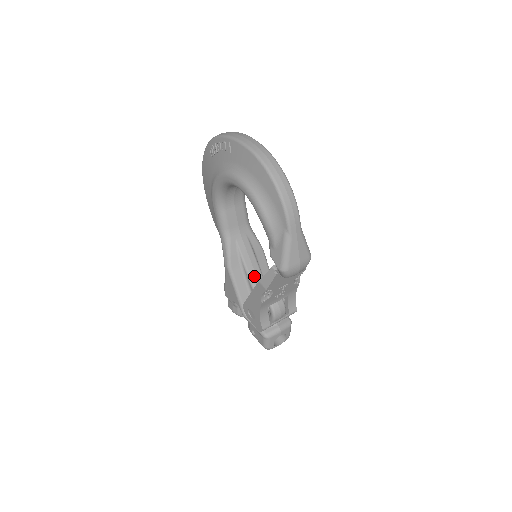
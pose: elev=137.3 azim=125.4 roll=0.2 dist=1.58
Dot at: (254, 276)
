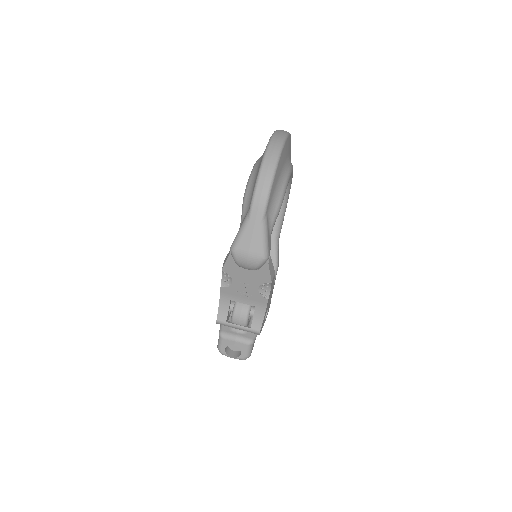
Dot at: occluded
